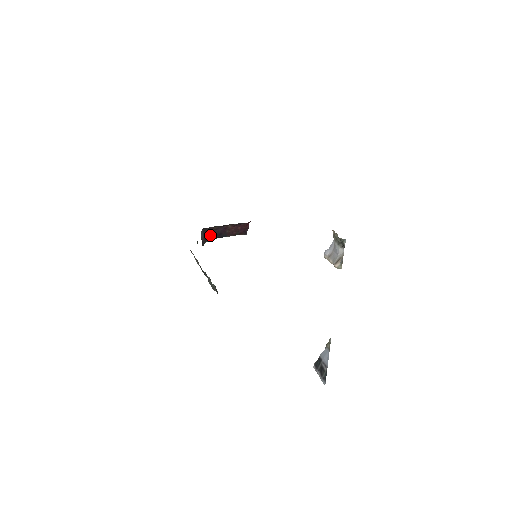
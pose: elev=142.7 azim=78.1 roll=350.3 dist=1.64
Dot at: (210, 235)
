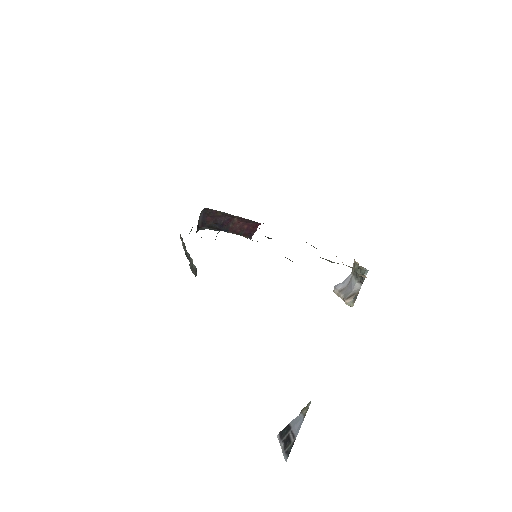
Dot at: (210, 221)
